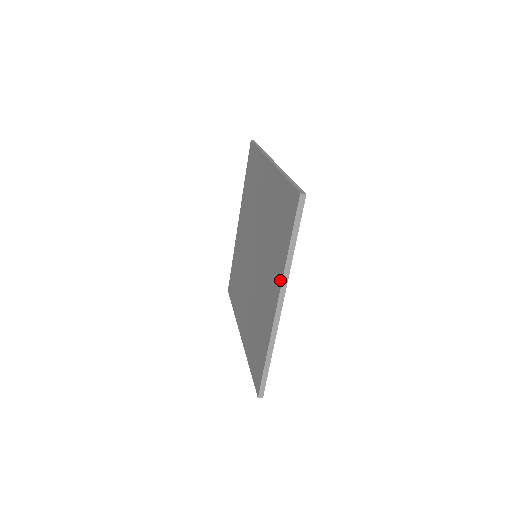
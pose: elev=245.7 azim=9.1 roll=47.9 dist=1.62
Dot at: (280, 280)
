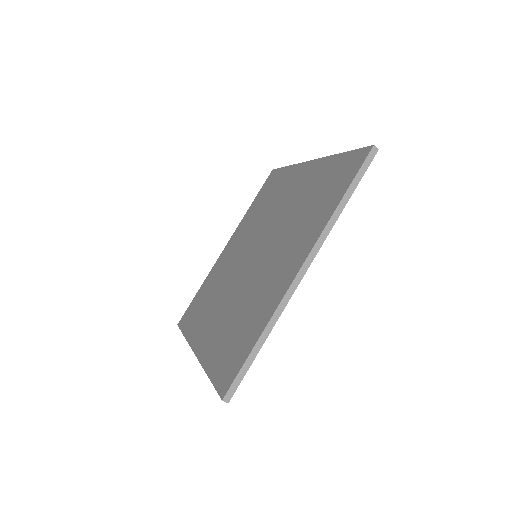
Dot at: (314, 239)
